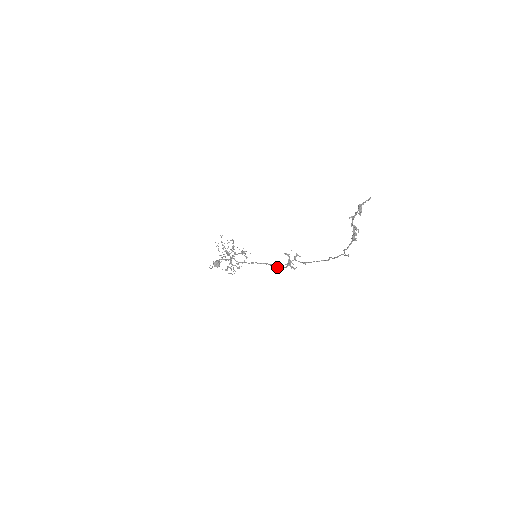
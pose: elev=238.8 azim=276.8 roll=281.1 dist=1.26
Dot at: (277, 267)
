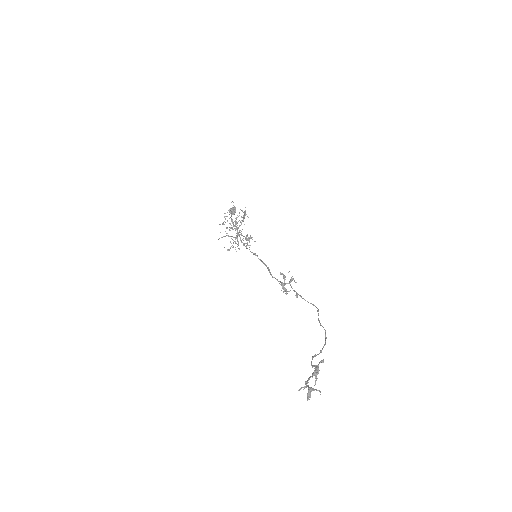
Dot at: (273, 277)
